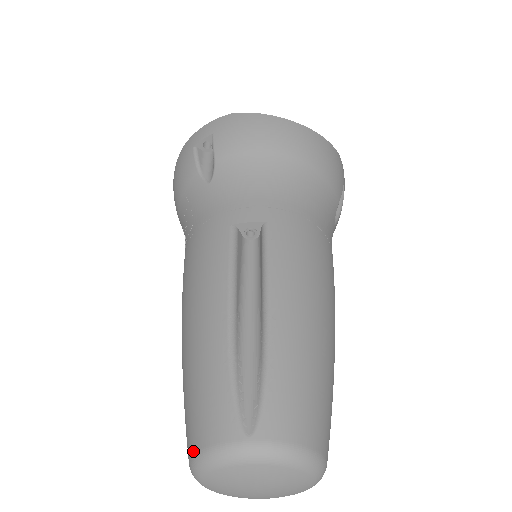
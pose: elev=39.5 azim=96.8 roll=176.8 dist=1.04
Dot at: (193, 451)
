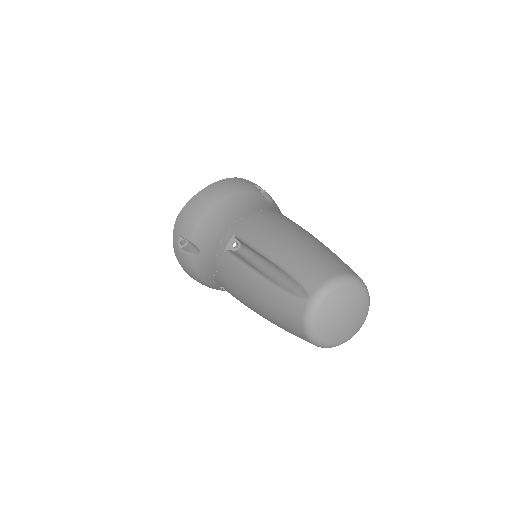
Dot at: (303, 333)
